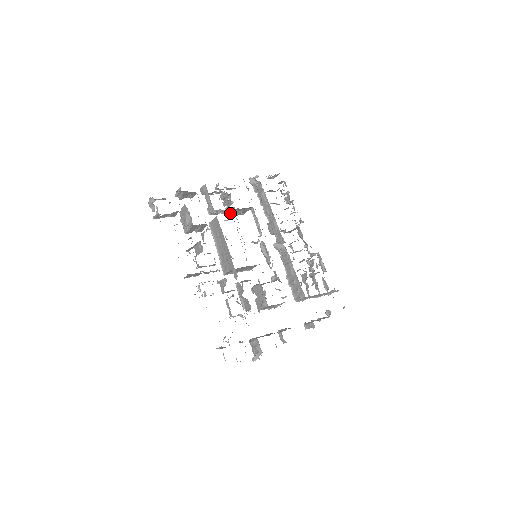
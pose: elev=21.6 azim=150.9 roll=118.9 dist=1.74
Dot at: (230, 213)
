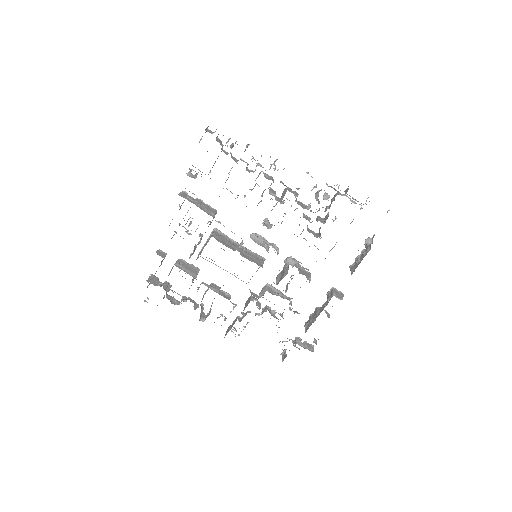
Dot at: occluded
